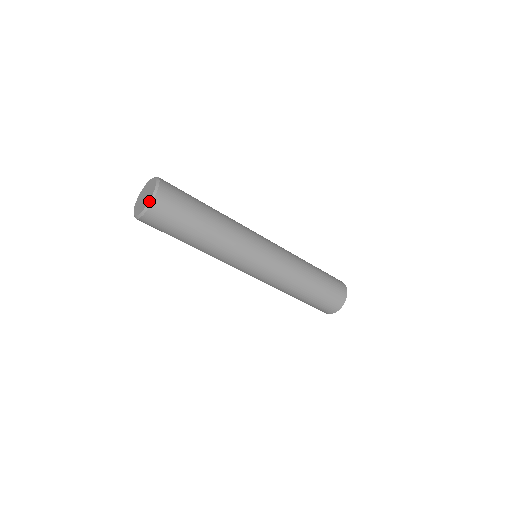
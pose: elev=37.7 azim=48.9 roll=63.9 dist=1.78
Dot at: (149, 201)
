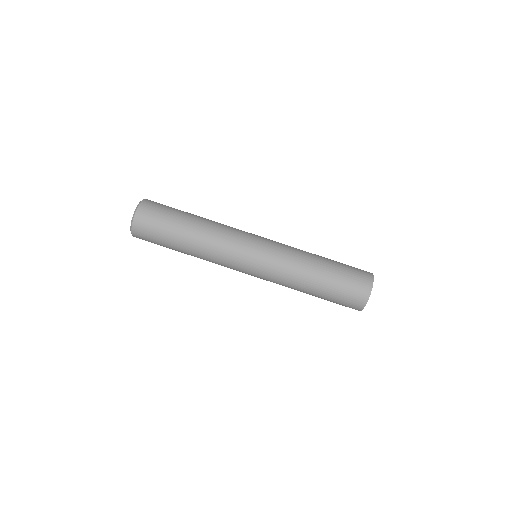
Dot at: (132, 218)
